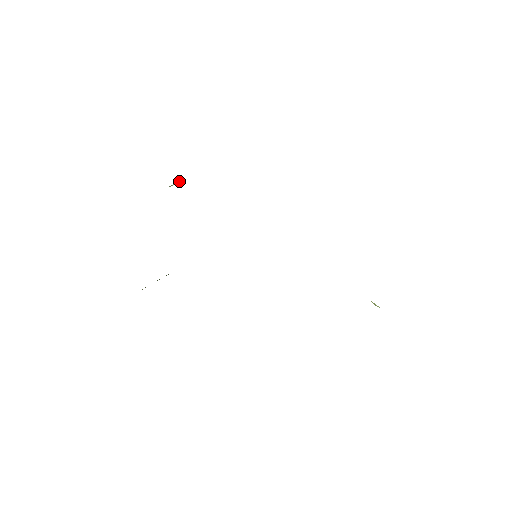
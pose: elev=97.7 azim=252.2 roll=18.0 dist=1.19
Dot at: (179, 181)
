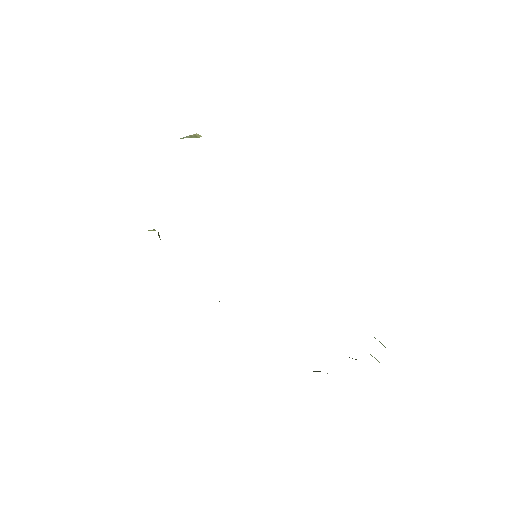
Dot at: (195, 134)
